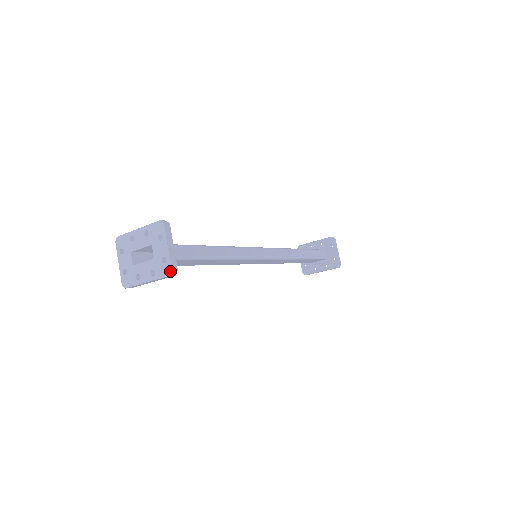
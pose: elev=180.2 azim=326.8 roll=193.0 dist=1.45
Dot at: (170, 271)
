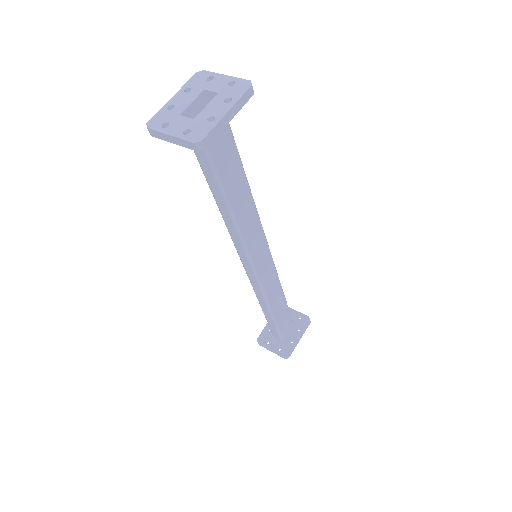
Dot at: (249, 82)
